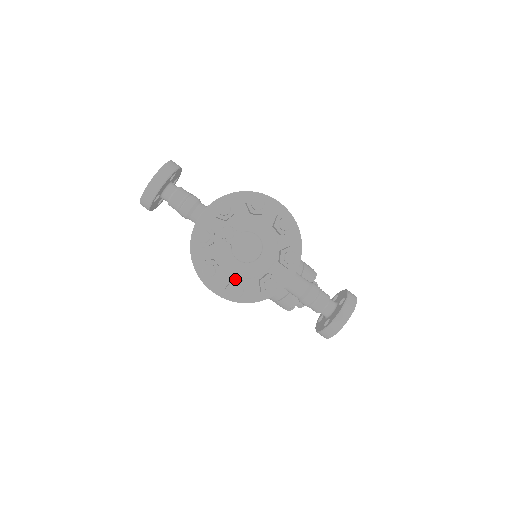
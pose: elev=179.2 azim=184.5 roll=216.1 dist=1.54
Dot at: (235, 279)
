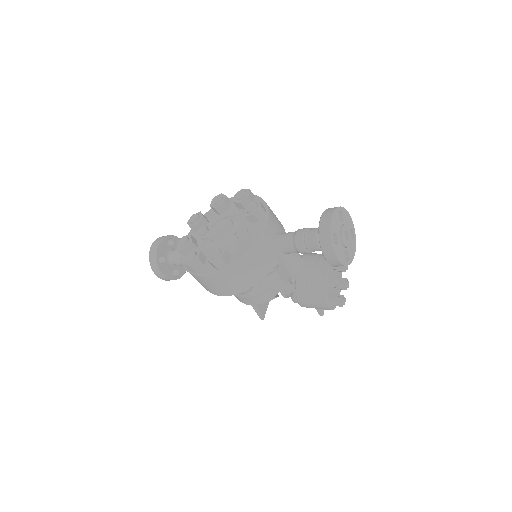
Dot at: occluded
